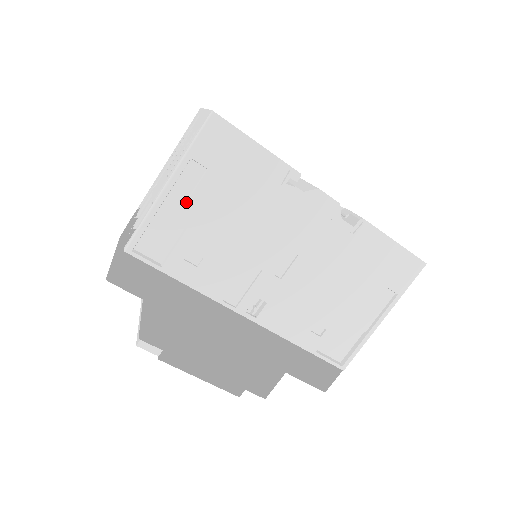
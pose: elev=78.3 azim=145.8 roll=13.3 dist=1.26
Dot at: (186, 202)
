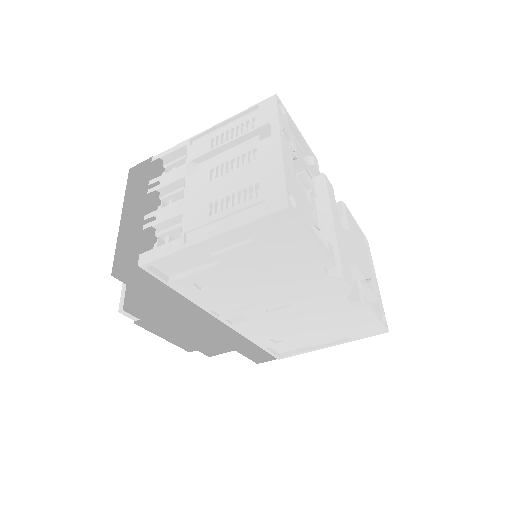
Dot at: (218, 254)
